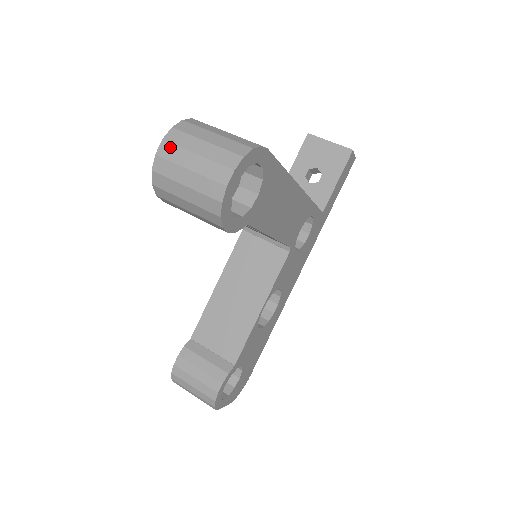
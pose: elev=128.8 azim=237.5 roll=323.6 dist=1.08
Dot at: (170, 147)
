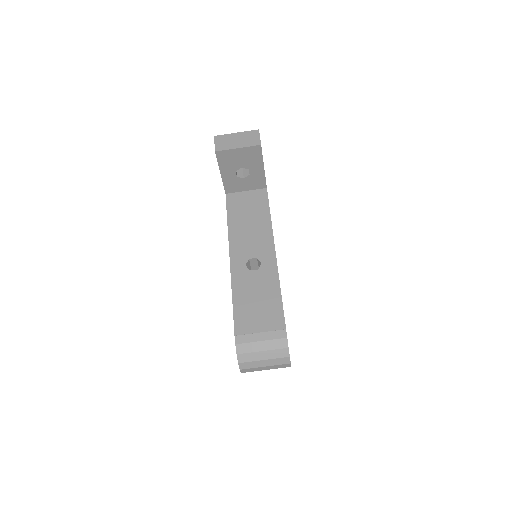
Dot at: (247, 370)
